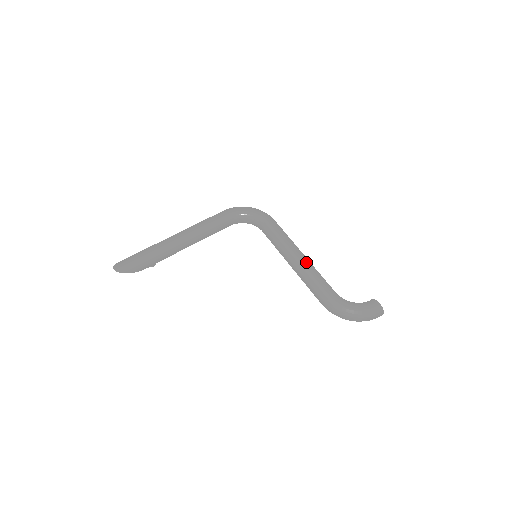
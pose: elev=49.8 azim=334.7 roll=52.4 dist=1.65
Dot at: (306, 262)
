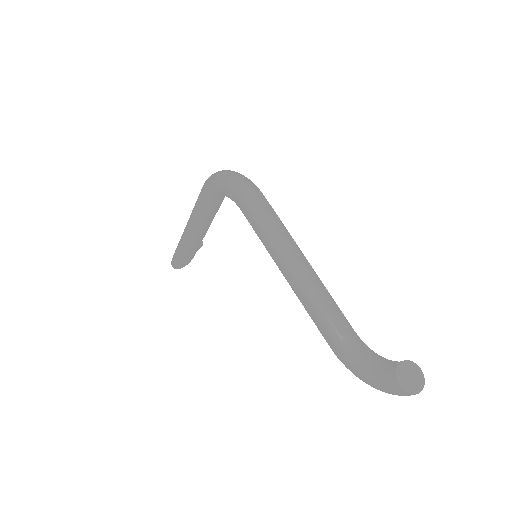
Dot at: (297, 288)
